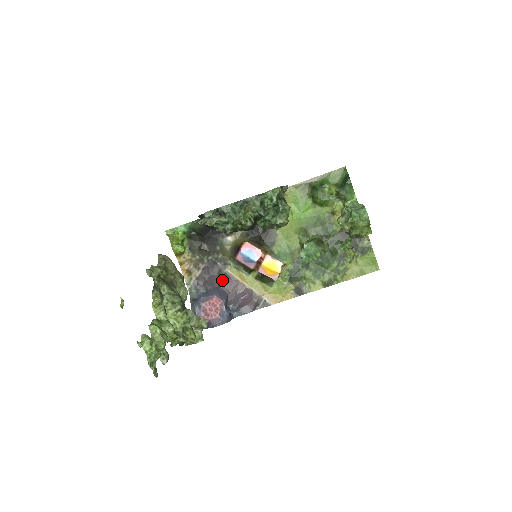
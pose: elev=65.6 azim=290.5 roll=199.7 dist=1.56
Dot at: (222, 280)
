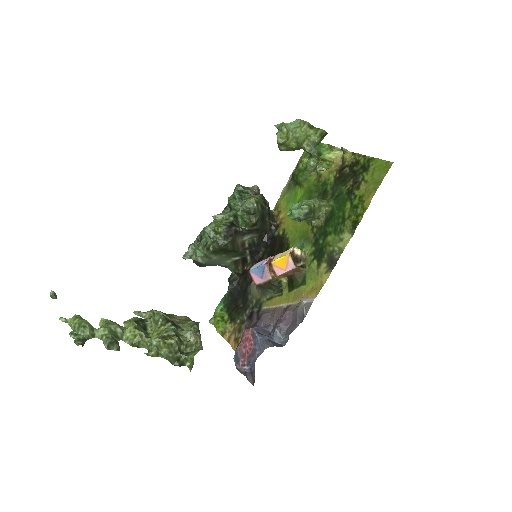
Dot at: (260, 320)
